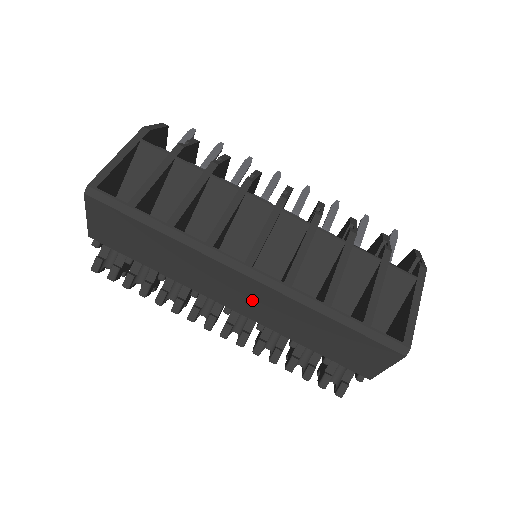
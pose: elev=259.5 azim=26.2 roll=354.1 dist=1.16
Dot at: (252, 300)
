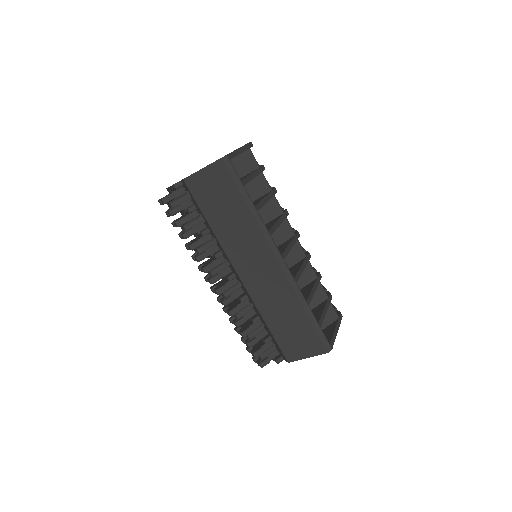
Dot at: (264, 279)
